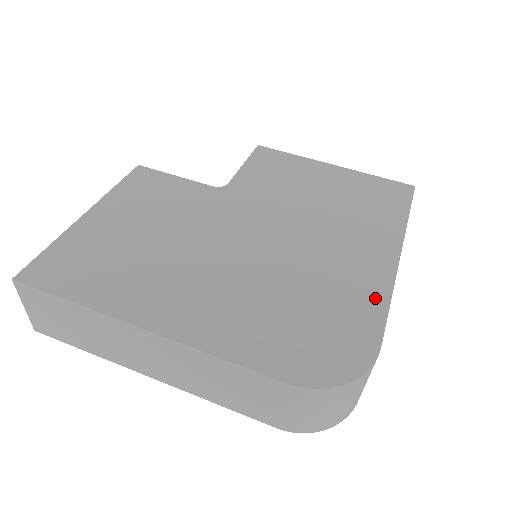
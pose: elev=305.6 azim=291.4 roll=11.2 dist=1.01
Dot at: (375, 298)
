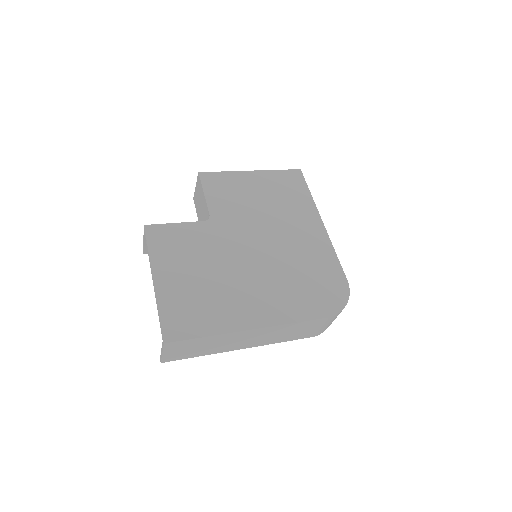
Dot at: (329, 255)
